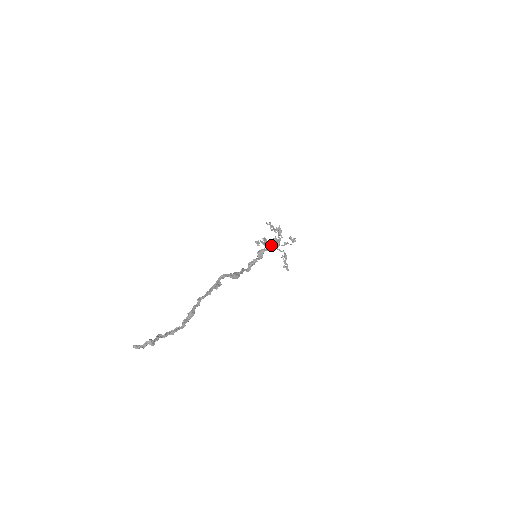
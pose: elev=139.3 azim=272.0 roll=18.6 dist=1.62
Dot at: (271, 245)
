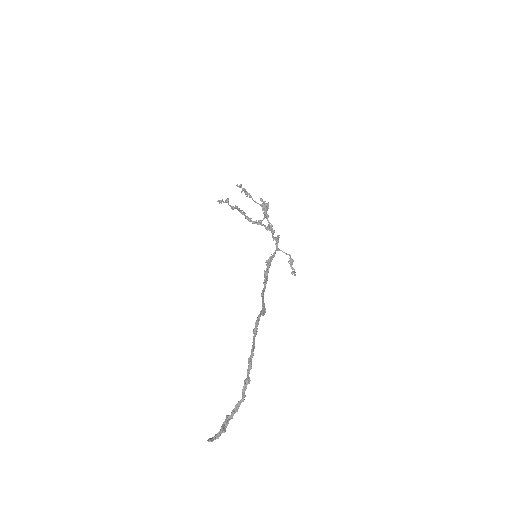
Dot at: (277, 248)
